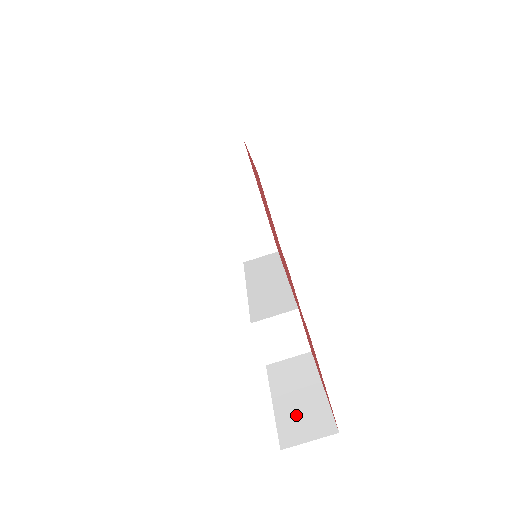
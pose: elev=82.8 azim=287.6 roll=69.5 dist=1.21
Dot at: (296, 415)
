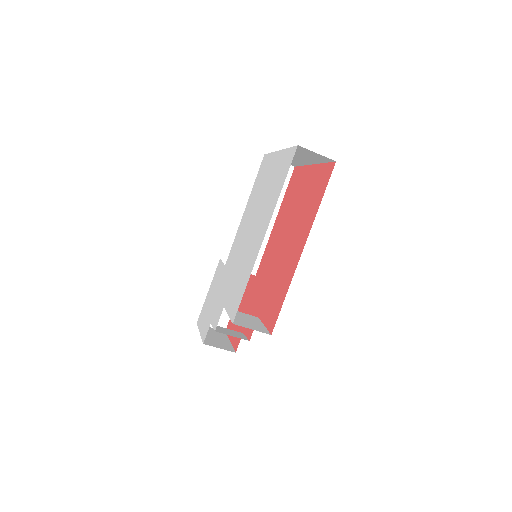
Dot at: occluded
